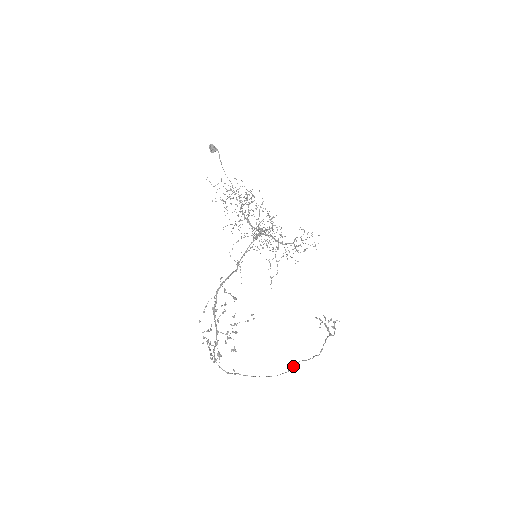
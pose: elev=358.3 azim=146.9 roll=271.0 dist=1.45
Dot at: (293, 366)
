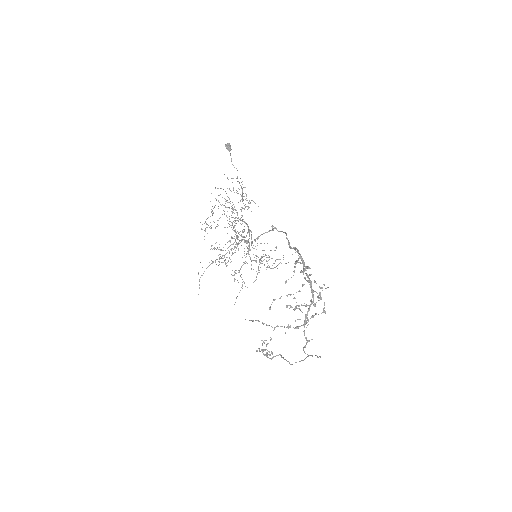
Dot at: (315, 355)
